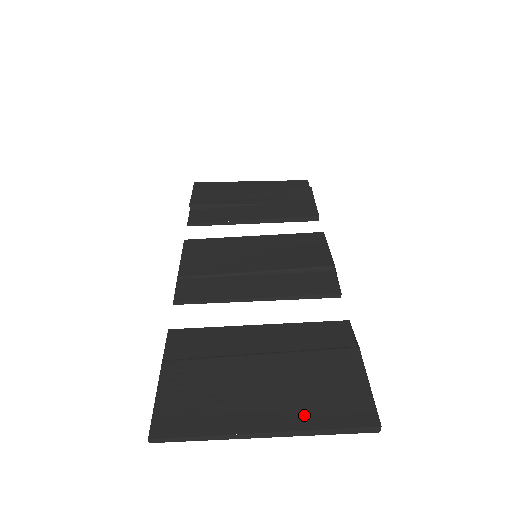
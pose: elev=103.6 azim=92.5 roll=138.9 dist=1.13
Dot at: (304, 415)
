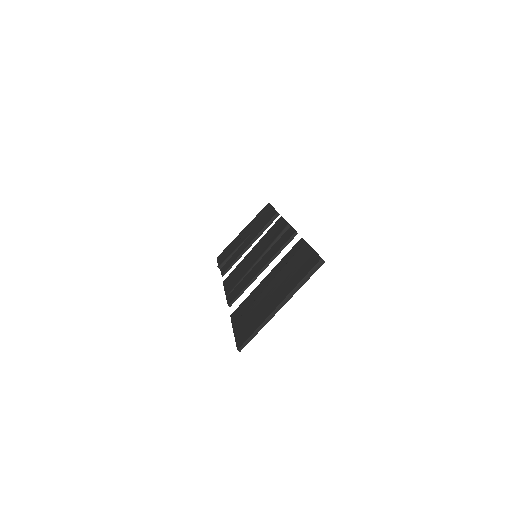
Dot at: (291, 285)
